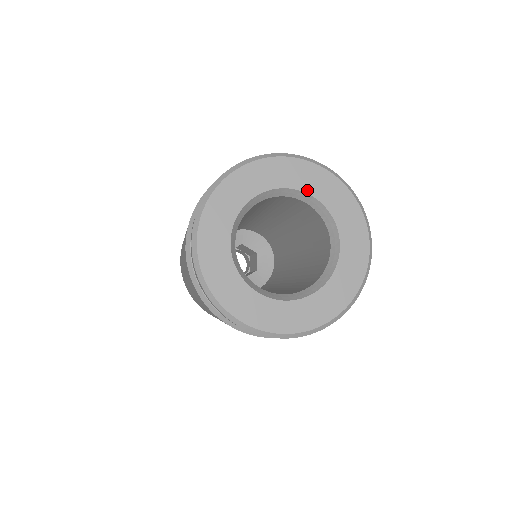
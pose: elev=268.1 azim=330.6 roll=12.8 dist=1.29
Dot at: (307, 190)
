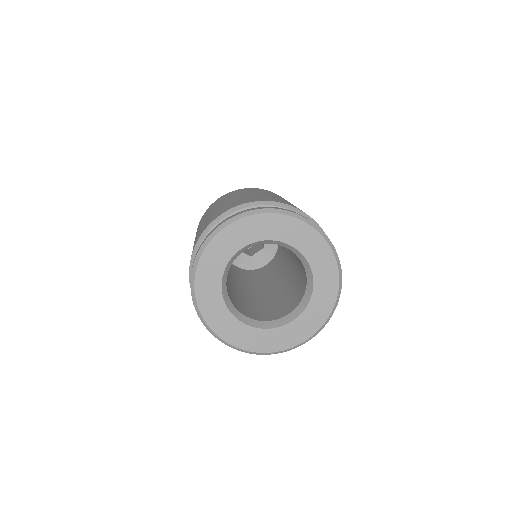
Dot at: (283, 240)
